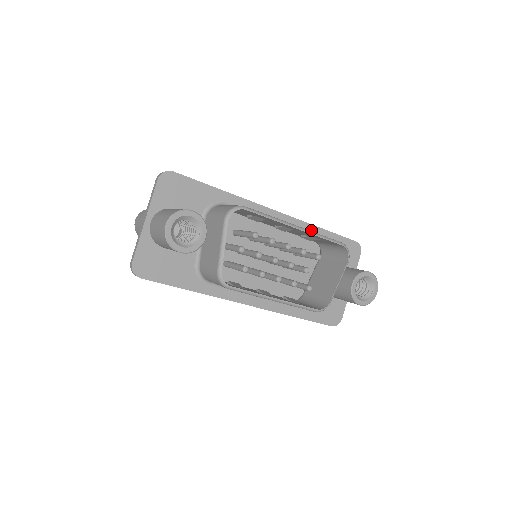
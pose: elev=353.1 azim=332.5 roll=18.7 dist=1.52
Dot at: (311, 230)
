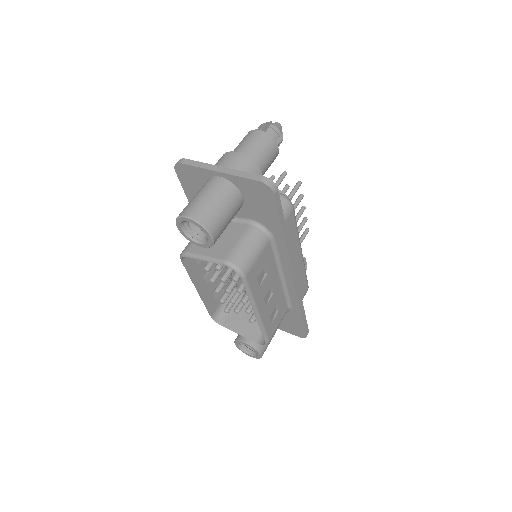
Dot at: (295, 304)
